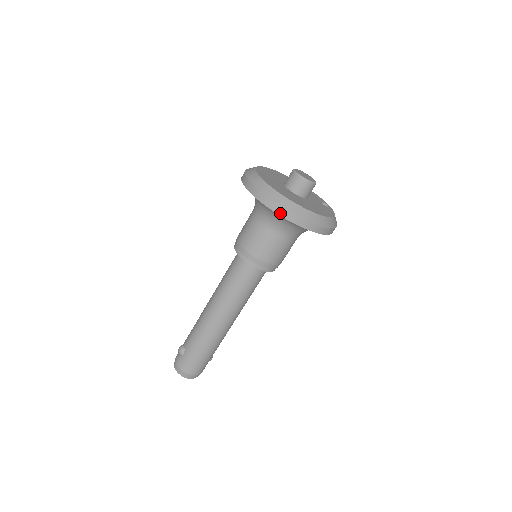
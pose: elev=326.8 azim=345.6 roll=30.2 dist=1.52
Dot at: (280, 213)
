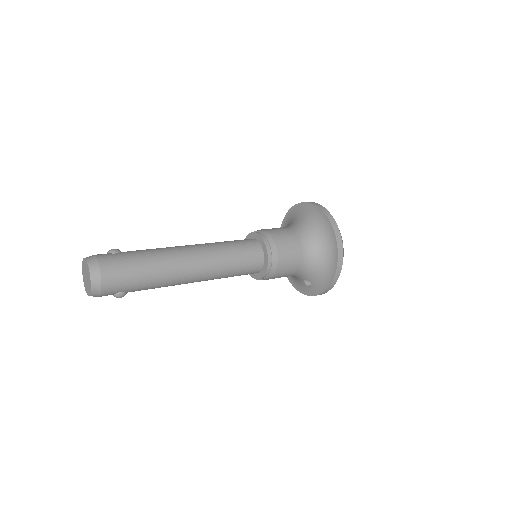
Dot at: (329, 217)
